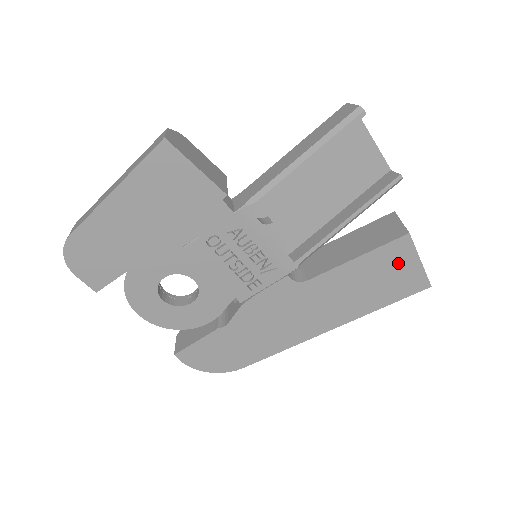
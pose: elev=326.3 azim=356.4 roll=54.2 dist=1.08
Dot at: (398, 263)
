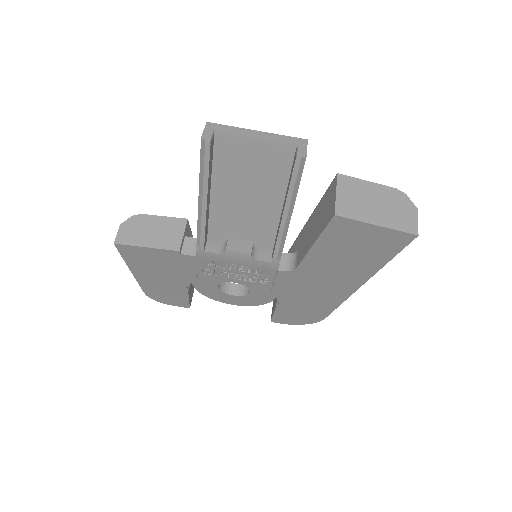
Dot at: (356, 234)
